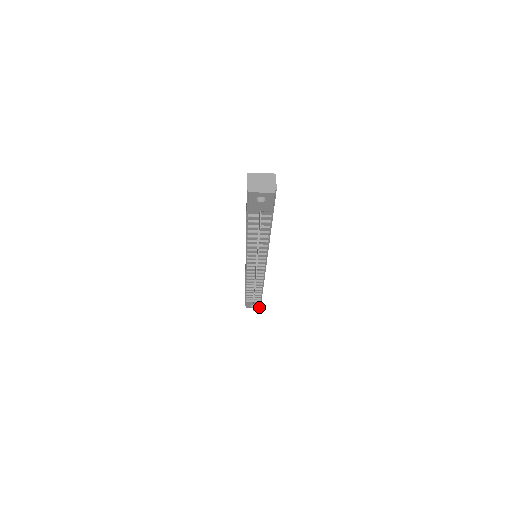
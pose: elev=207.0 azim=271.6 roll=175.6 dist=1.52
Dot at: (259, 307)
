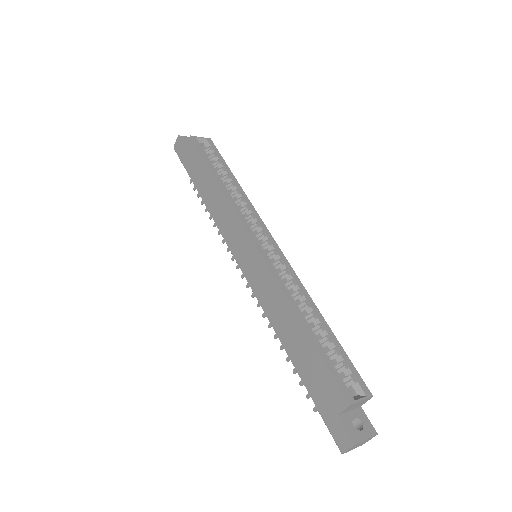
Dot at: occluded
